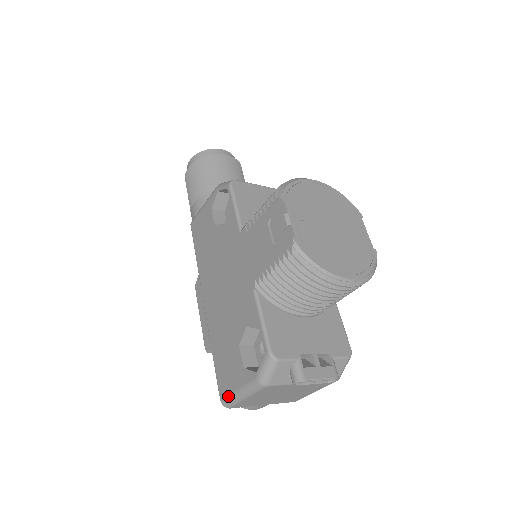
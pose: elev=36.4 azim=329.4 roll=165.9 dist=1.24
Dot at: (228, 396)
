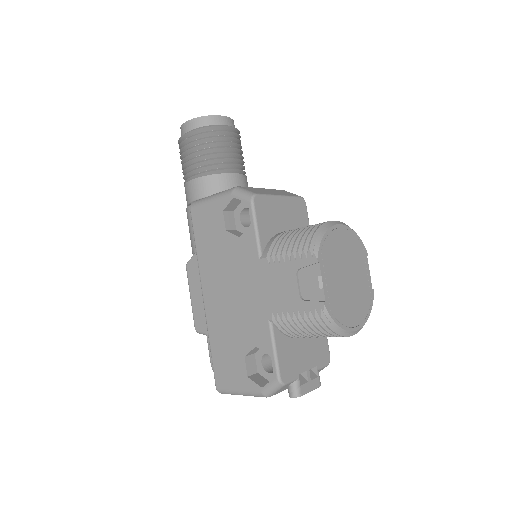
Dot at: (226, 389)
